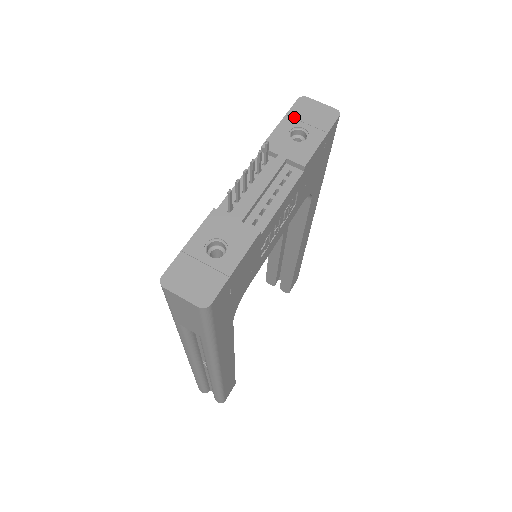
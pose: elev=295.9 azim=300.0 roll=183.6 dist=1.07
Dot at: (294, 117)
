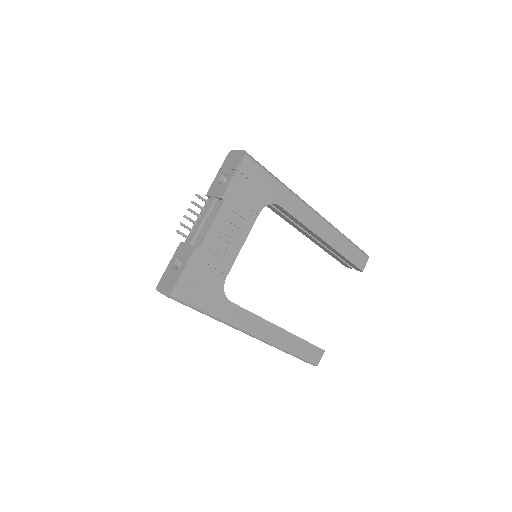
Dot at: (223, 168)
